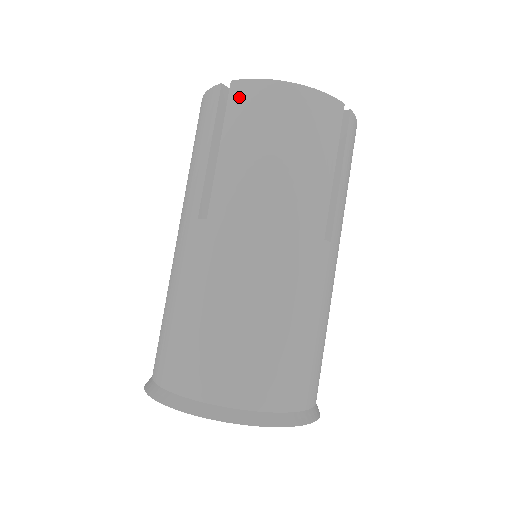
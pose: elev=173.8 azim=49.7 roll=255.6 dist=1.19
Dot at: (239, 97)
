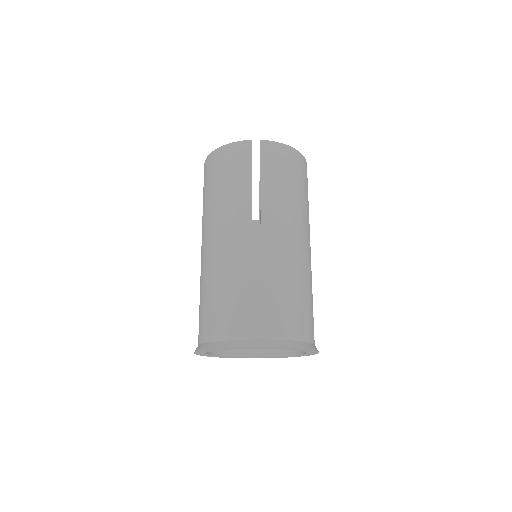
Dot at: (269, 151)
